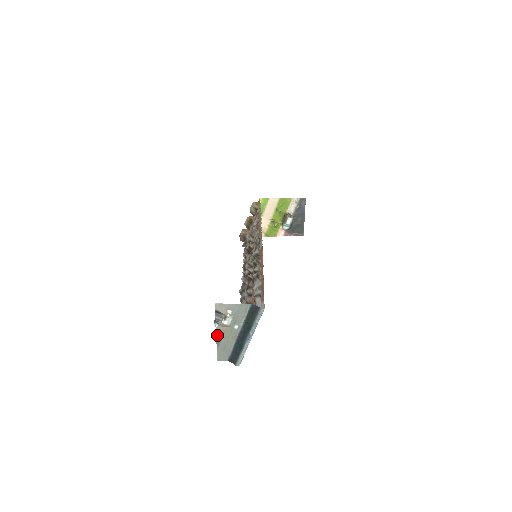
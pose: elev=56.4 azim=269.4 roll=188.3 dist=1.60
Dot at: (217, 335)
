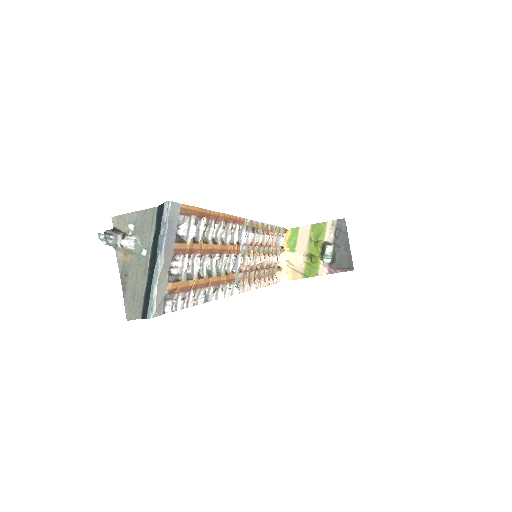
Dot at: (121, 273)
